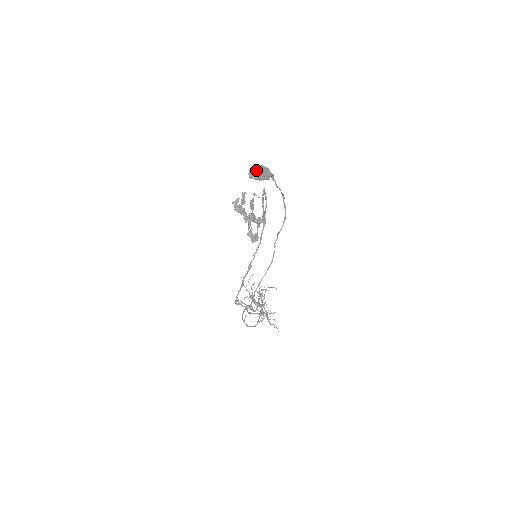
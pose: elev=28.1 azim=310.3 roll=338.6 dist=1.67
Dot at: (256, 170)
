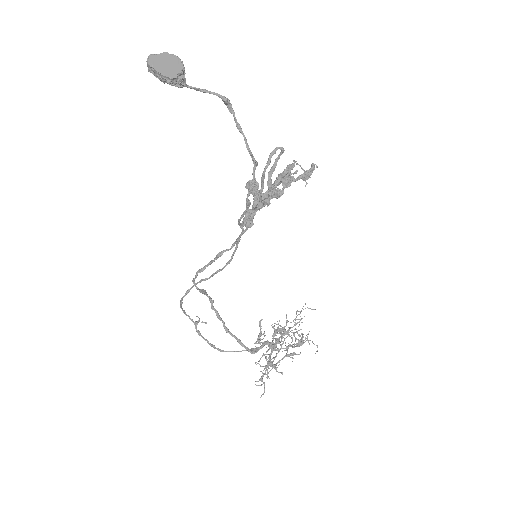
Dot at: (154, 56)
